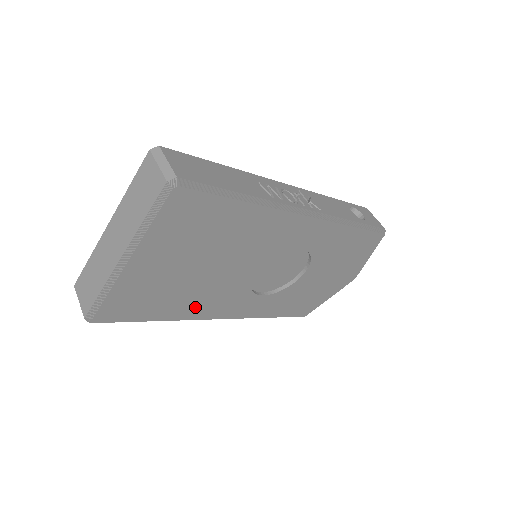
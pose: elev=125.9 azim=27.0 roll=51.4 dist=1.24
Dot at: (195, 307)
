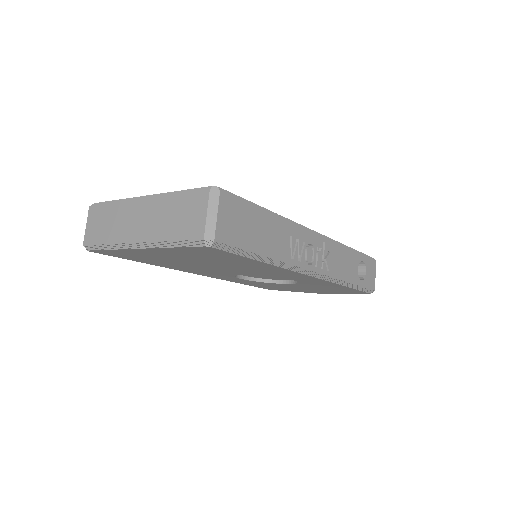
Dot at: (180, 268)
